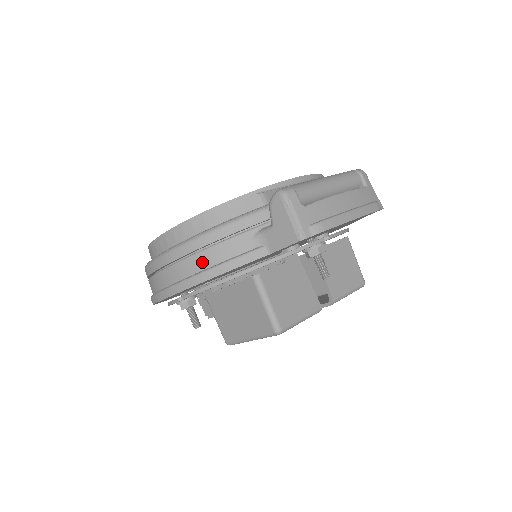
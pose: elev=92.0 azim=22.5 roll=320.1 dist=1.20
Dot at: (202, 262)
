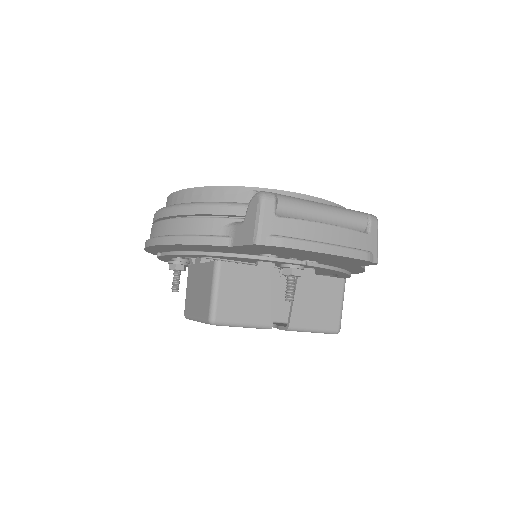
Dot at: (179, 227)
